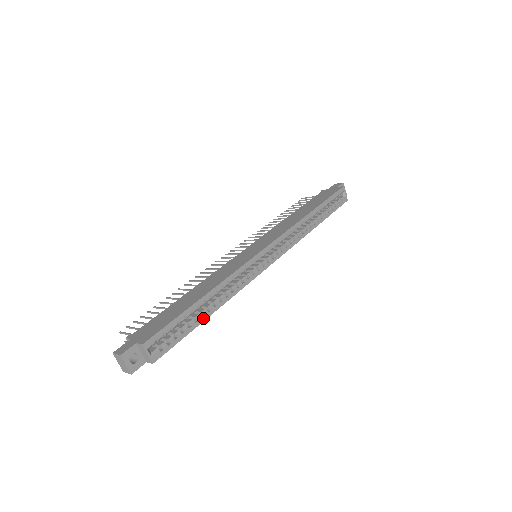
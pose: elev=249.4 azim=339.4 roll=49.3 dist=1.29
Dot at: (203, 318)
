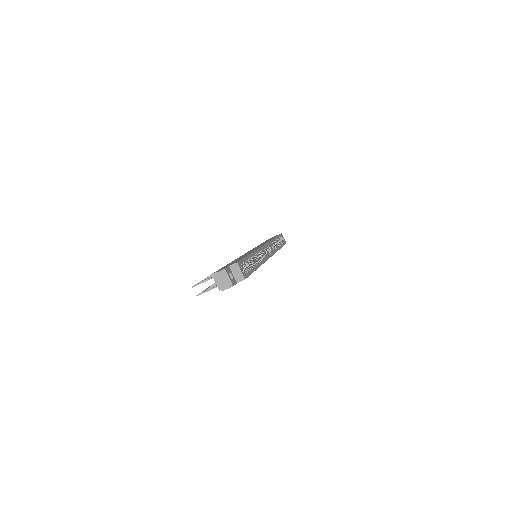
Dot at: (256, 267)
